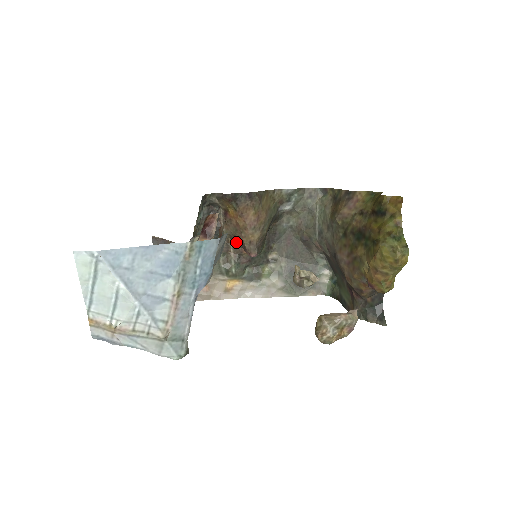
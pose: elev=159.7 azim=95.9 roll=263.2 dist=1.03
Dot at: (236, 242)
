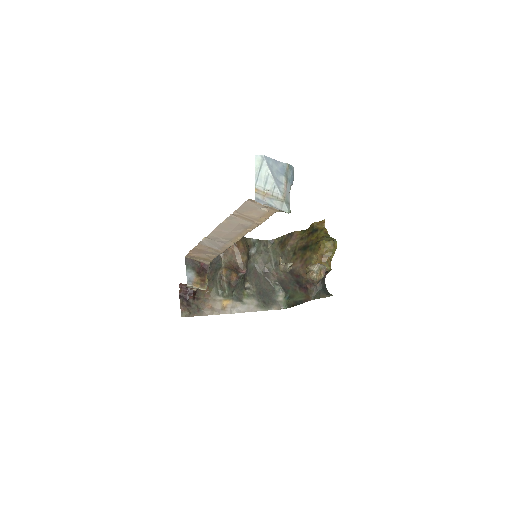
Dot at: (227, 272)
